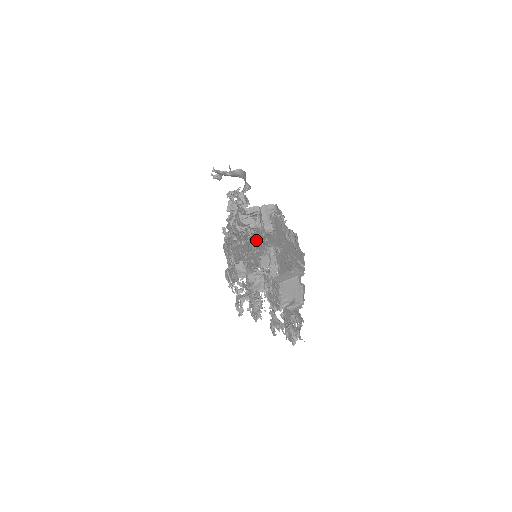
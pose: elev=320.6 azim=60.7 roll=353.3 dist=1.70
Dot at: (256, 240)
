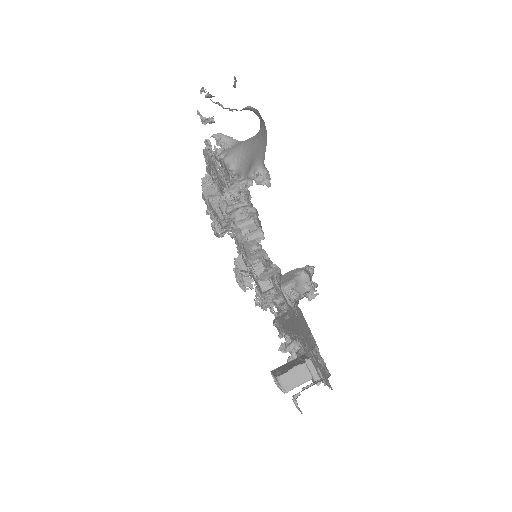
Dot at: occluded
